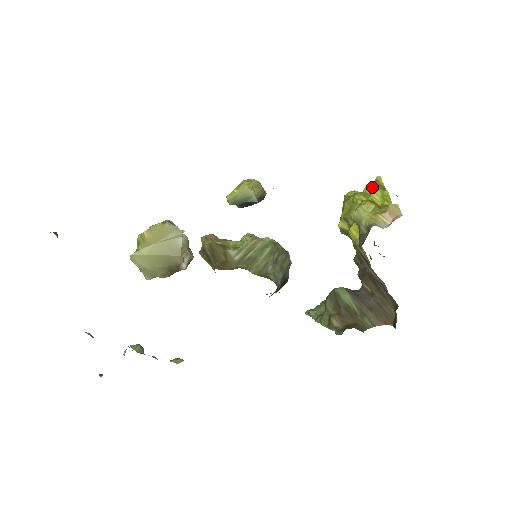
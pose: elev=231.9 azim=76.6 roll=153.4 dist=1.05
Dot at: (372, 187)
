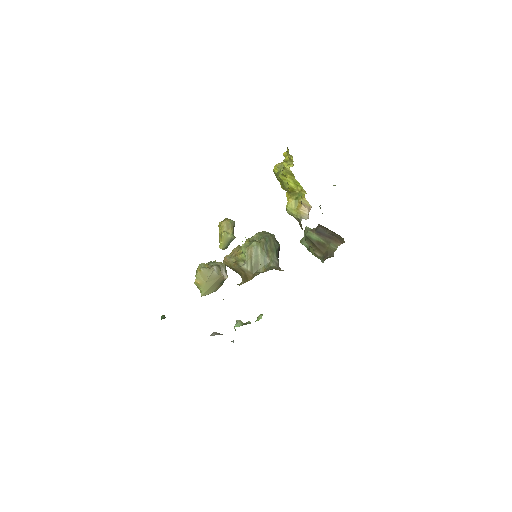
Dot at: (285, 176)
